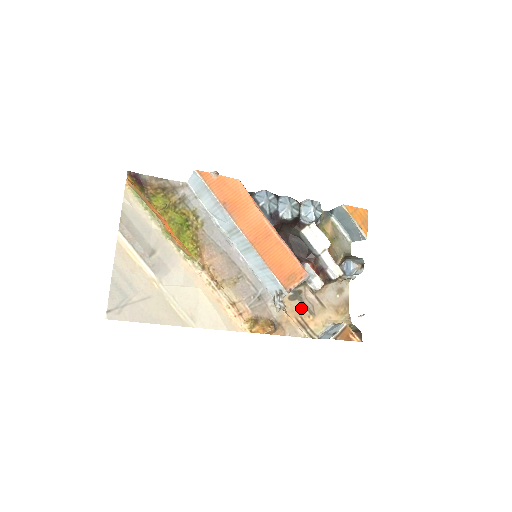
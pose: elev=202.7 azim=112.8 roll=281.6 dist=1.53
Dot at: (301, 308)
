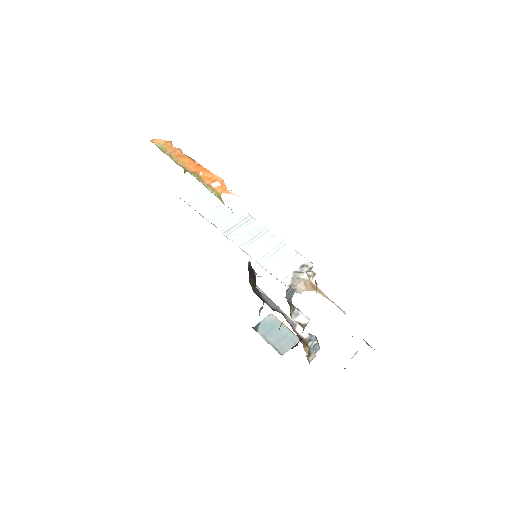
Dot at: occluded
